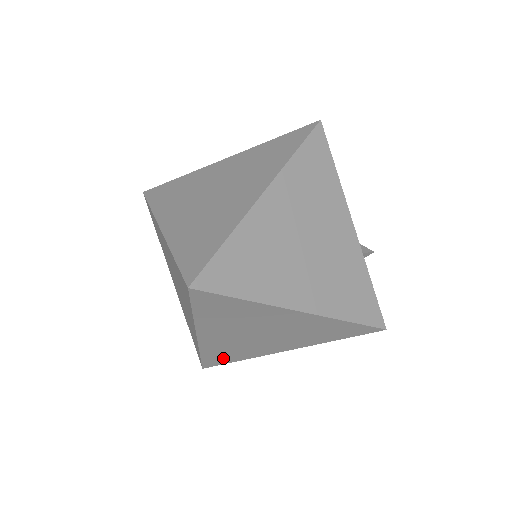
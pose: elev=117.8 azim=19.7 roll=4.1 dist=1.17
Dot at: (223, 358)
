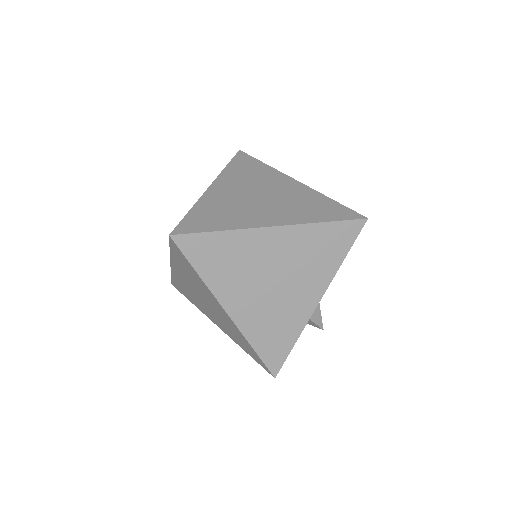
Dot at: (183, 291)
